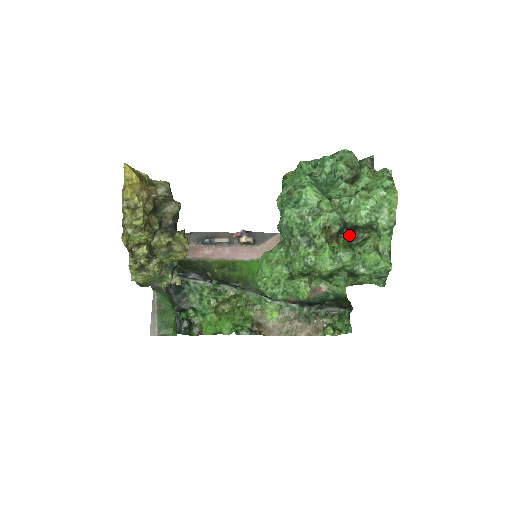
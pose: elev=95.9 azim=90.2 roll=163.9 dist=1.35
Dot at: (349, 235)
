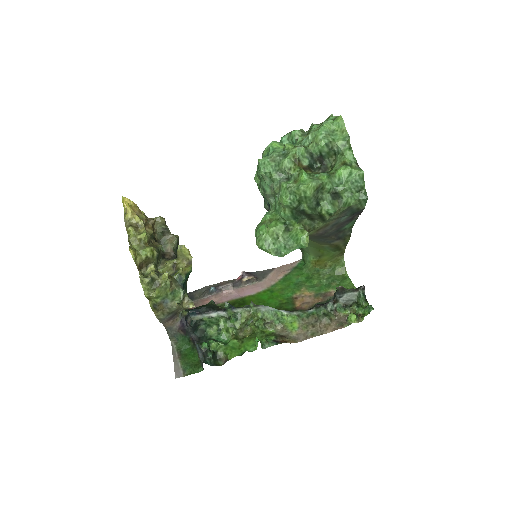
Dot at: (319, 168)
